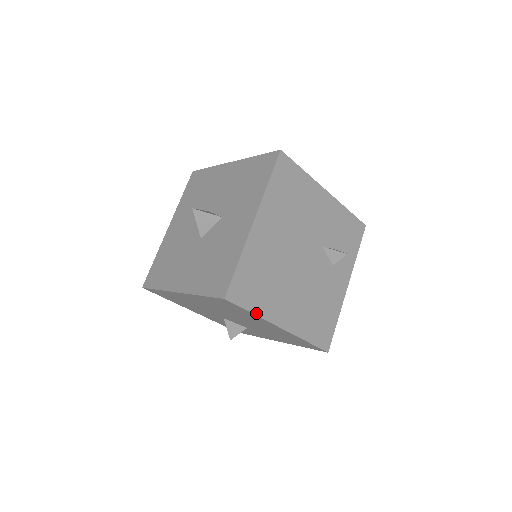
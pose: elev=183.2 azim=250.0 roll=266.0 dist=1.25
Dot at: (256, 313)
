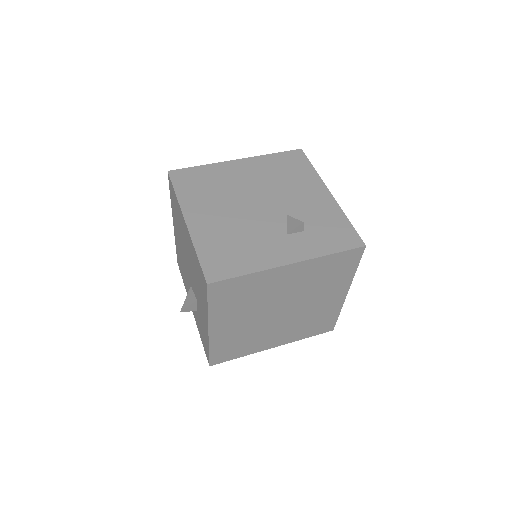
Dot at: (178, 195)
